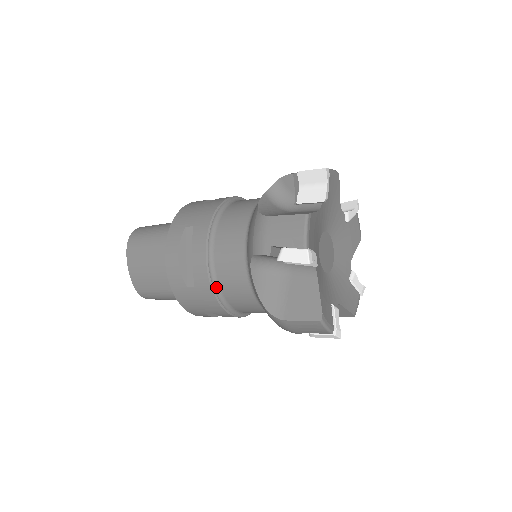
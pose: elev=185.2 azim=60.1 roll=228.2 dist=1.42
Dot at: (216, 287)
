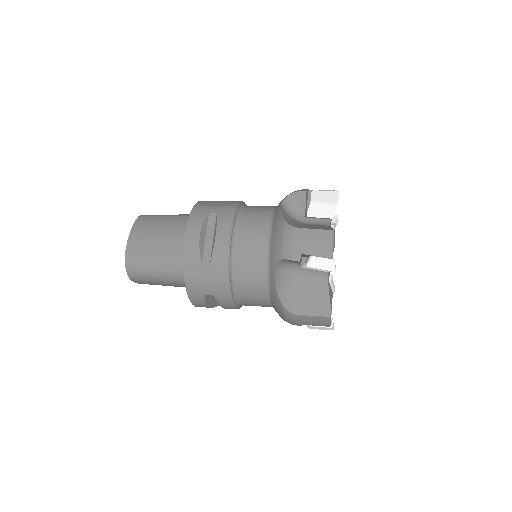
Dot at: occluded
